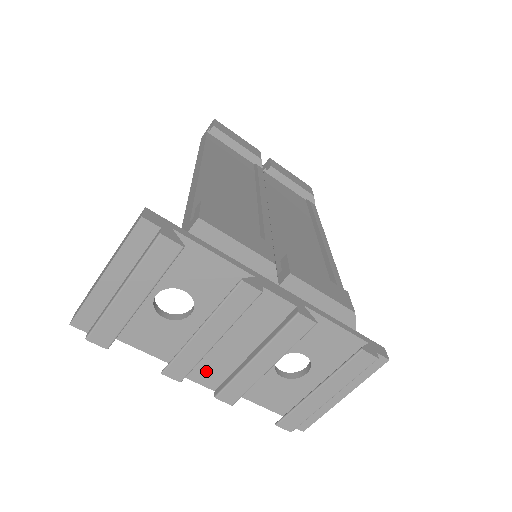
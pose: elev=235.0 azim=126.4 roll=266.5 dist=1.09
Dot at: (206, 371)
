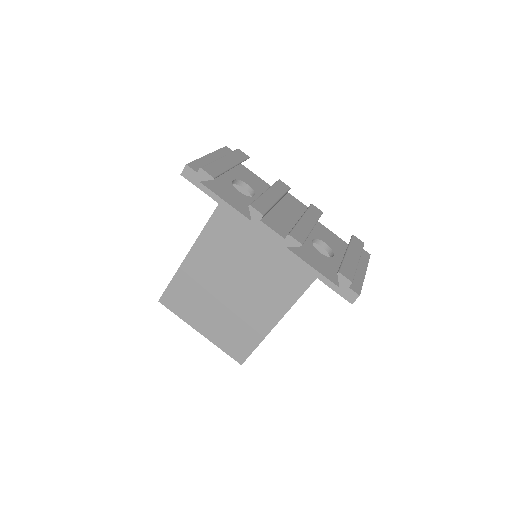
Dot at: (274, 223)
